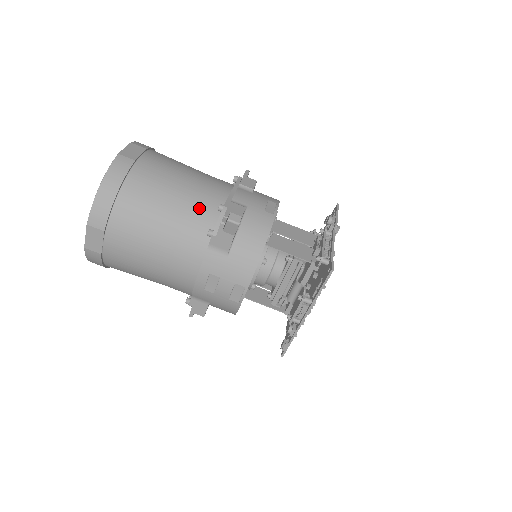
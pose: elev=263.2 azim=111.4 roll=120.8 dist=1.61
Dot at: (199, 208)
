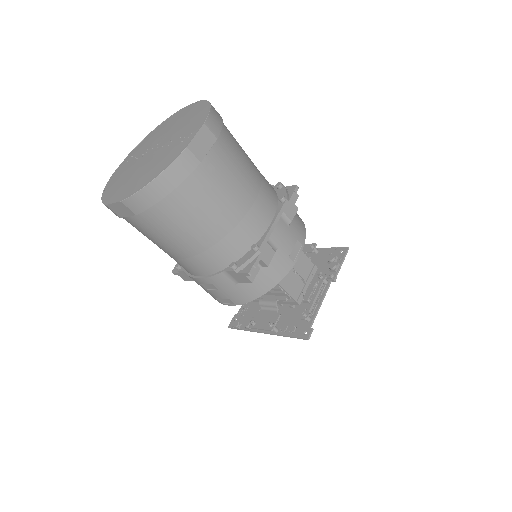
Dot at: (236, 236)
